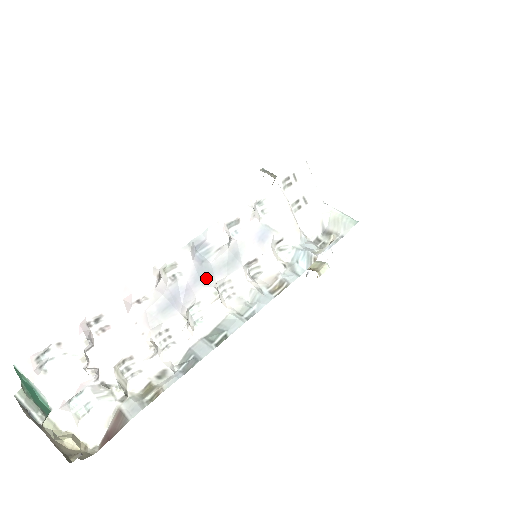
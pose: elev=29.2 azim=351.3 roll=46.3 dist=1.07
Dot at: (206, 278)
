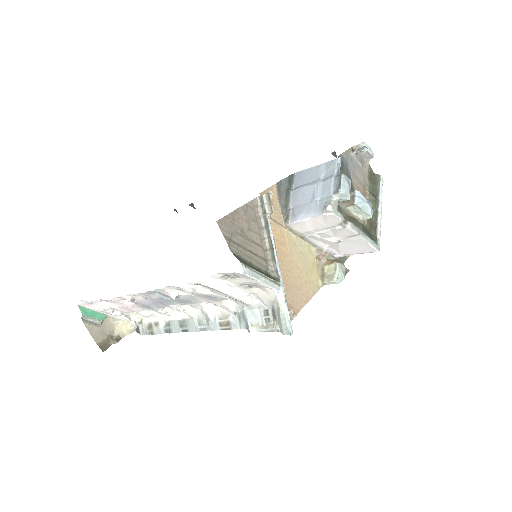
Dot at: (169, 303)
